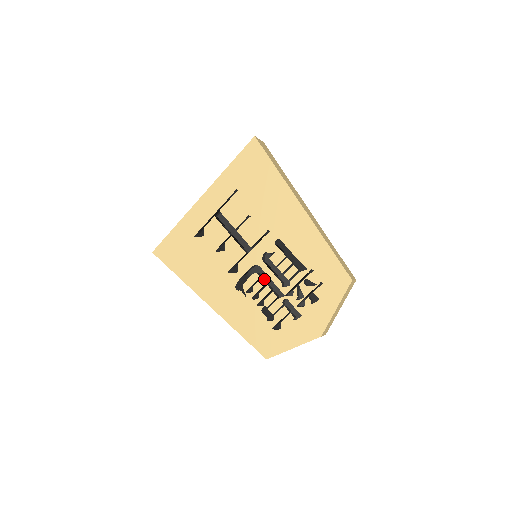
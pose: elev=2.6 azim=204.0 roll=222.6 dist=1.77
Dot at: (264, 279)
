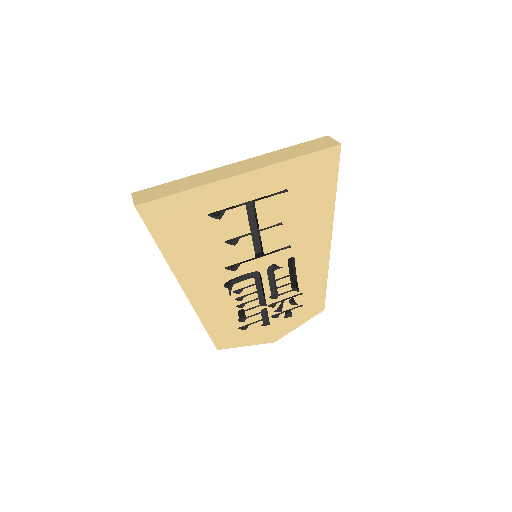
Dot at: occluded
